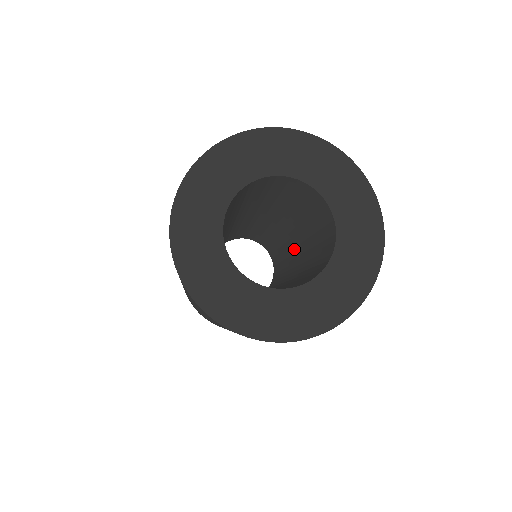
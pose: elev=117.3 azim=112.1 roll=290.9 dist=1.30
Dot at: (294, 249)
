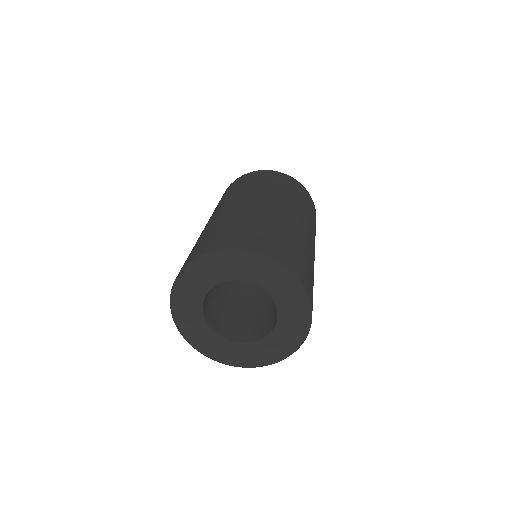
Dot at: occluded
